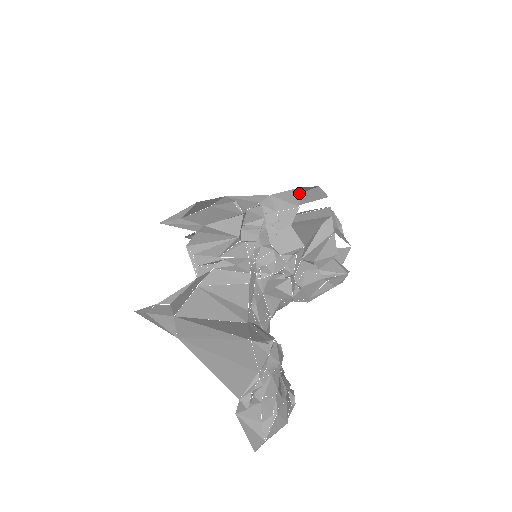
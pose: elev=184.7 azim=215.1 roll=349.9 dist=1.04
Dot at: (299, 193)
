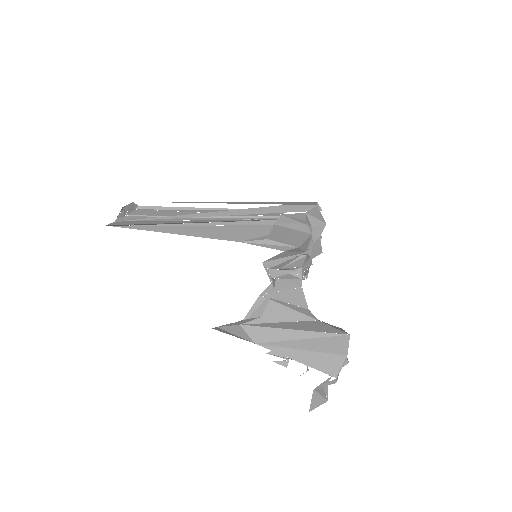
Dot at: (319, 211)
